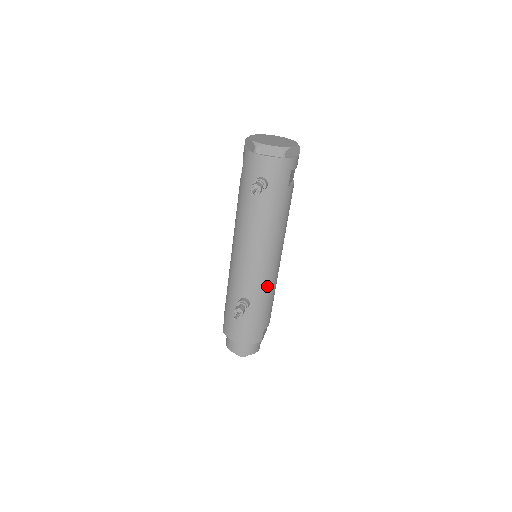
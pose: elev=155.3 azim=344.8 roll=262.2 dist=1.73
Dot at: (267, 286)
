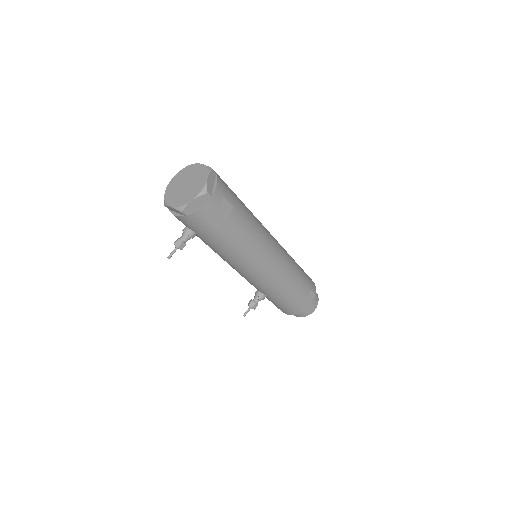
Dot at: (269, 286)
